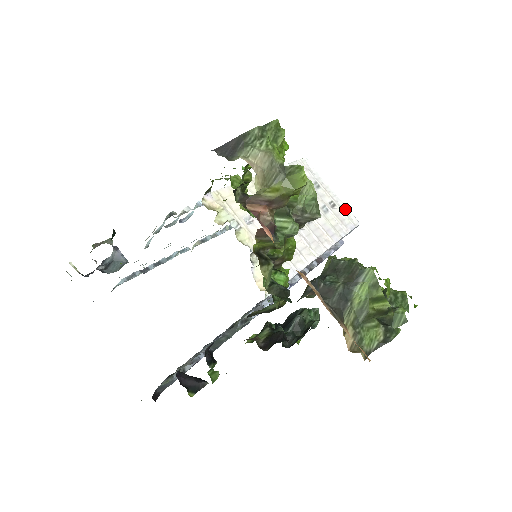
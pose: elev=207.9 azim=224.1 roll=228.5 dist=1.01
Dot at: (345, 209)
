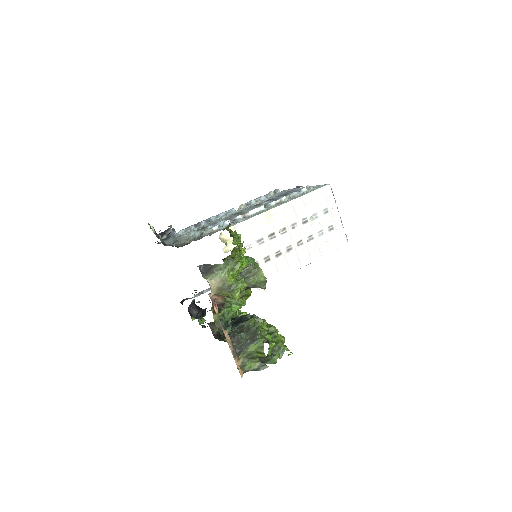
Dot at: (341, 232)
